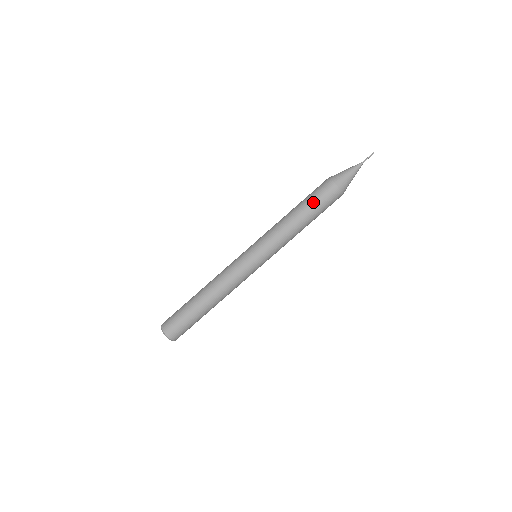
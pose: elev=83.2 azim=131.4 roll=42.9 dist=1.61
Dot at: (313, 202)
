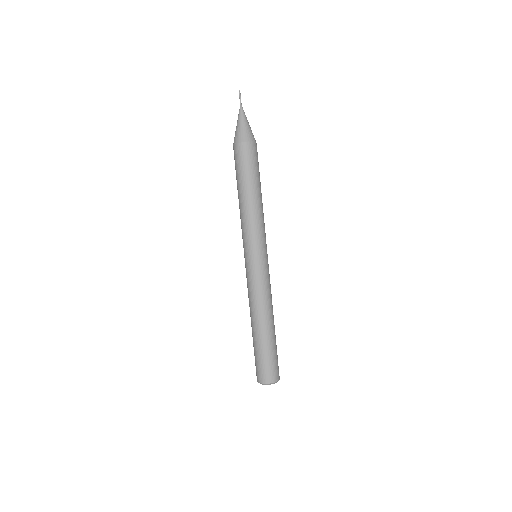
Dot at: (245, 173)
